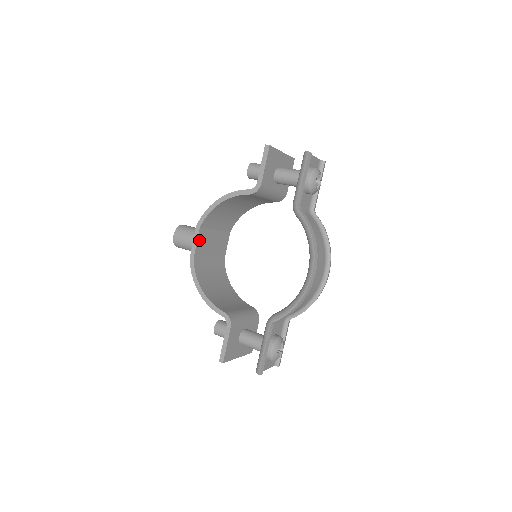
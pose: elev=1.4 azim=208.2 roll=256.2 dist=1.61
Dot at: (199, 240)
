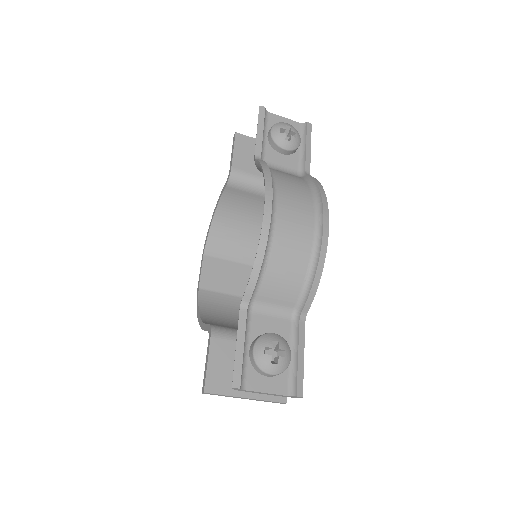
Dot at: (206, 269)
